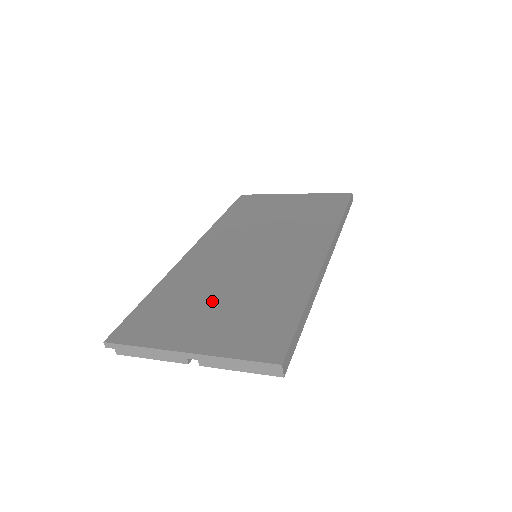
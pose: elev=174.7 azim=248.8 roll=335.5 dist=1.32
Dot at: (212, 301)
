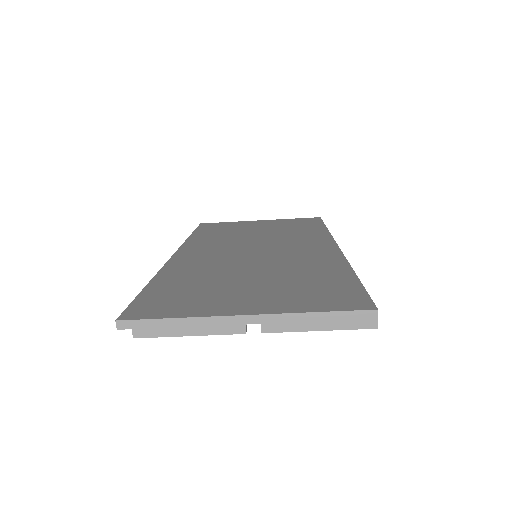
Dot at: (240, 280)
